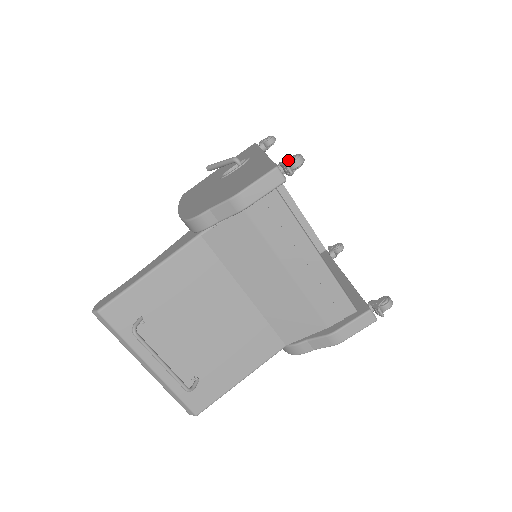
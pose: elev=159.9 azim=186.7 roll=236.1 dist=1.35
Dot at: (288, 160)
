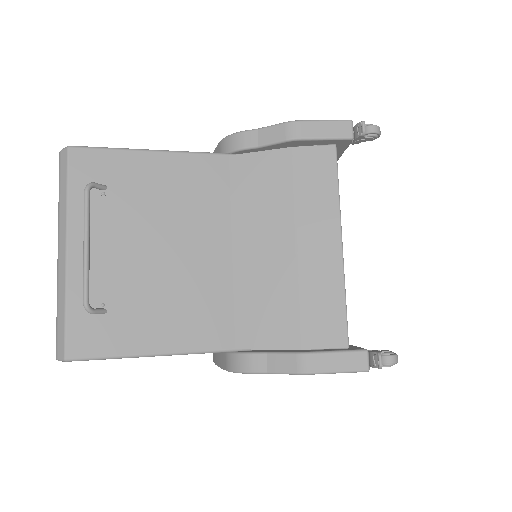
Dot at: occluded
